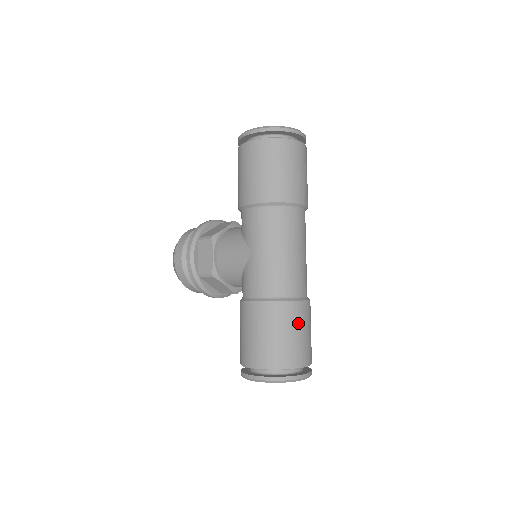
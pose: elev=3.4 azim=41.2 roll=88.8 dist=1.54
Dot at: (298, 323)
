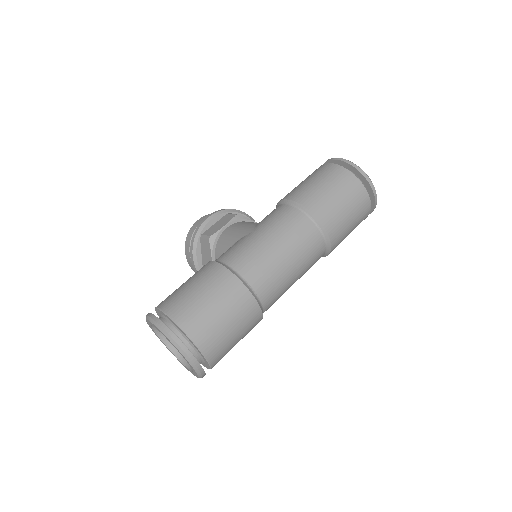
Dot at: (232, 308)
